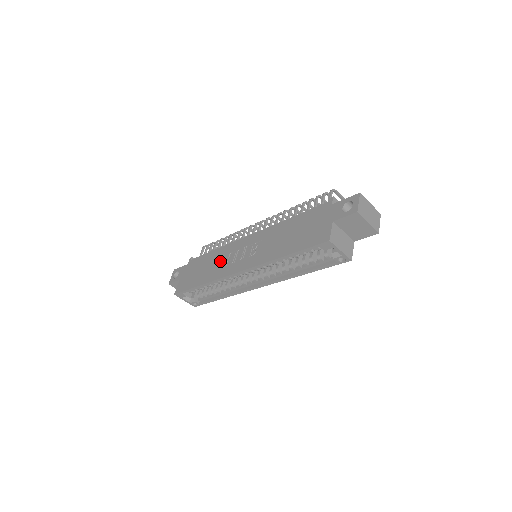
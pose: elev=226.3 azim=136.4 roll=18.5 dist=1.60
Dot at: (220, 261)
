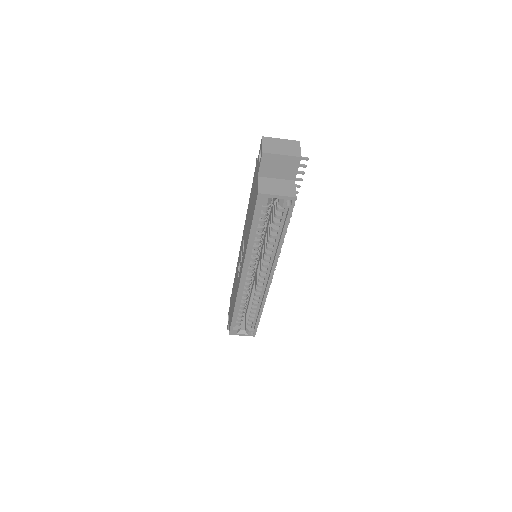
Dot at: (236, 281)
